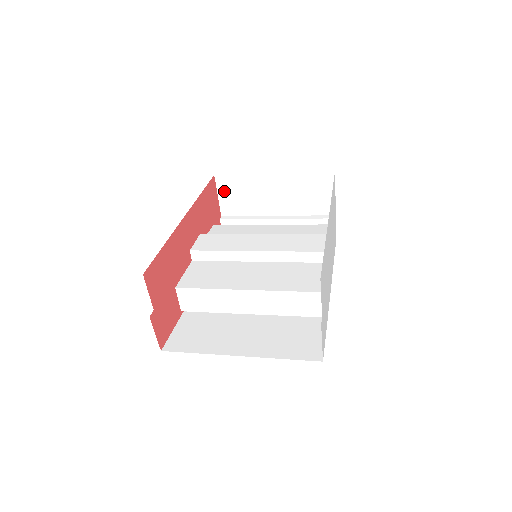
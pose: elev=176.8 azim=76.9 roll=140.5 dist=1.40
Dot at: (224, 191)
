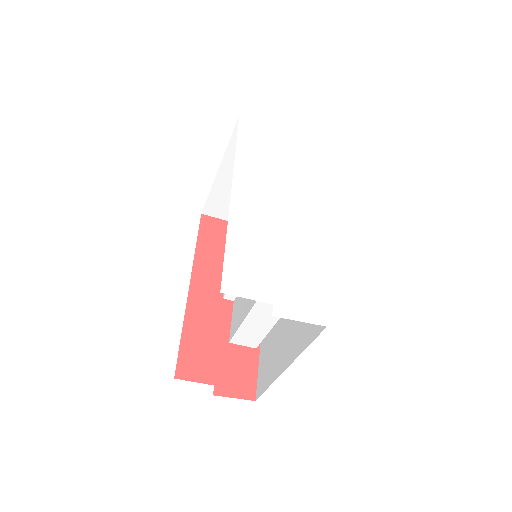
Dot at: (220, 213)
